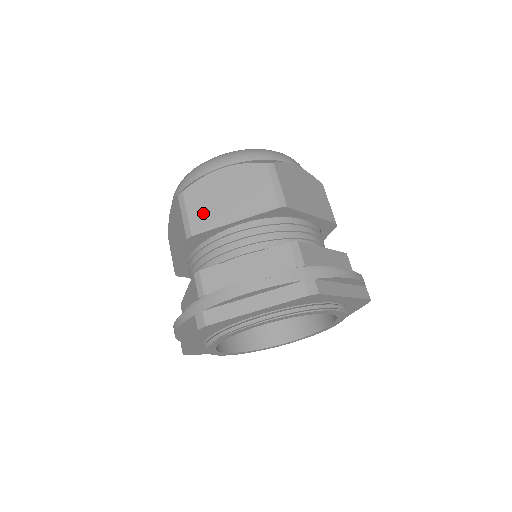
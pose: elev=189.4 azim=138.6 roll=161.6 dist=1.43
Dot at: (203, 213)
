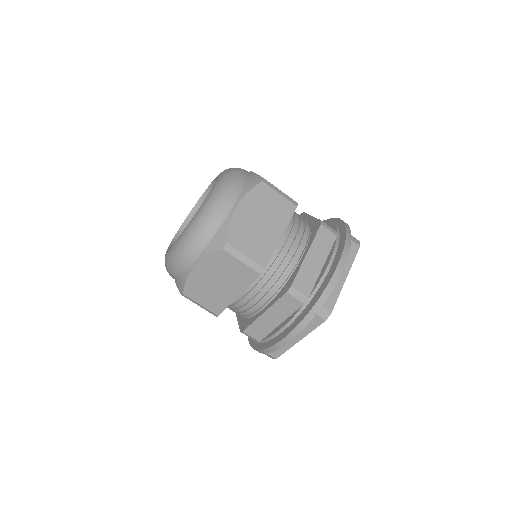
Dot at: (257, 247)
